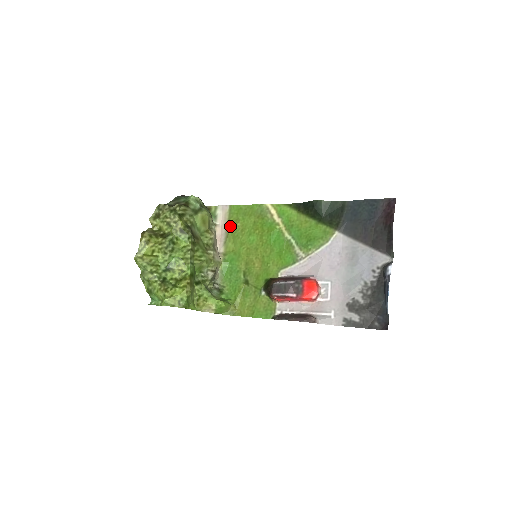
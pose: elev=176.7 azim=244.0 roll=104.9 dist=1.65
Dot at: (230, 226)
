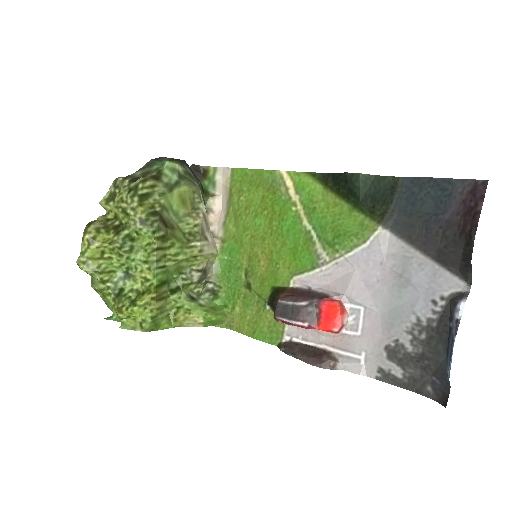
Dot at: (231, 199)
